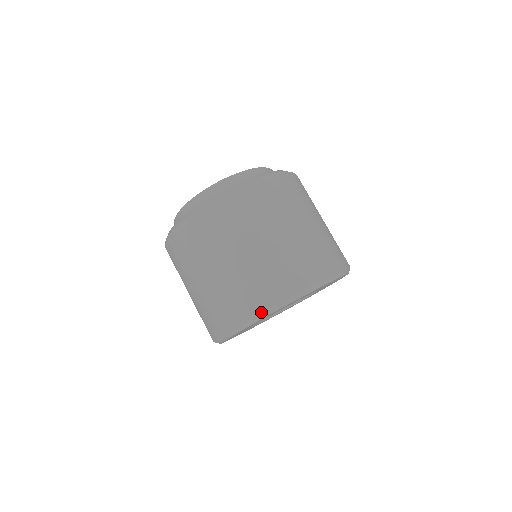
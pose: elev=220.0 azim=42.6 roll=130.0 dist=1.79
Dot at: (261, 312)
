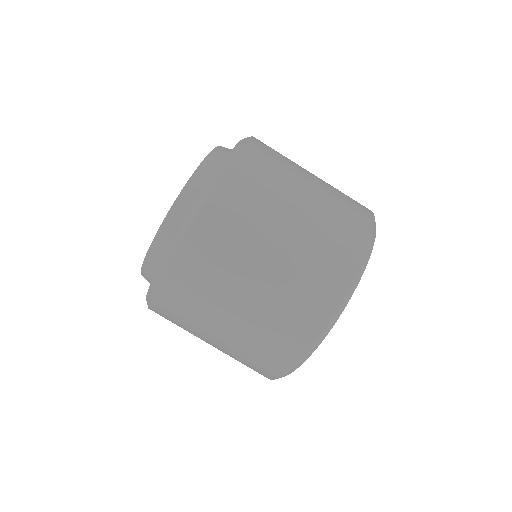
Dot at: (359, 270)
